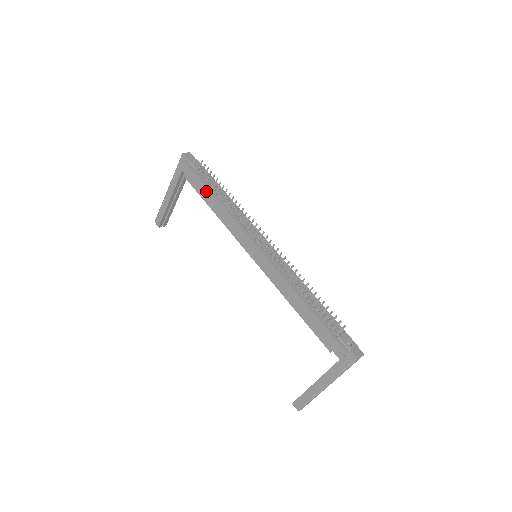
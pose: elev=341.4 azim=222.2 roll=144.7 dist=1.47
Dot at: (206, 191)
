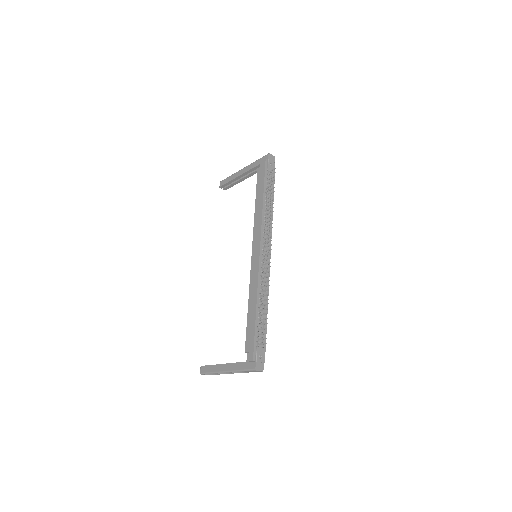
Dot at: (262, 189)
